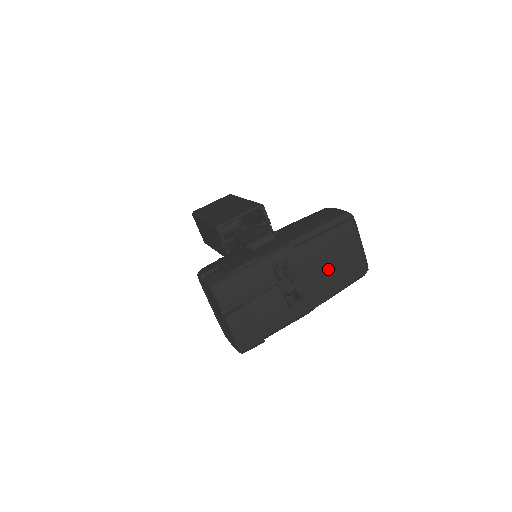
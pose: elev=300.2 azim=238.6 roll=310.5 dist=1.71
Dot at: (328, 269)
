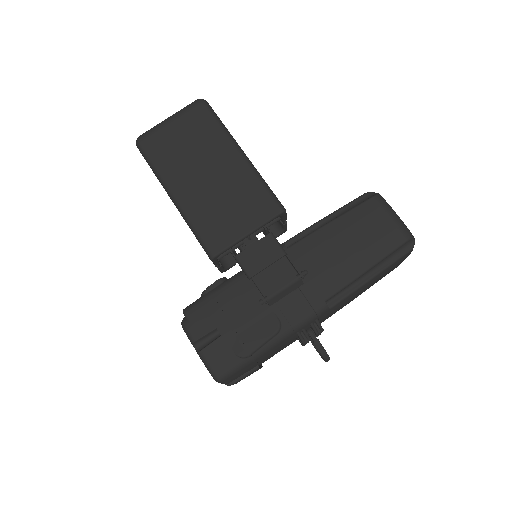
Dot at: occluded
